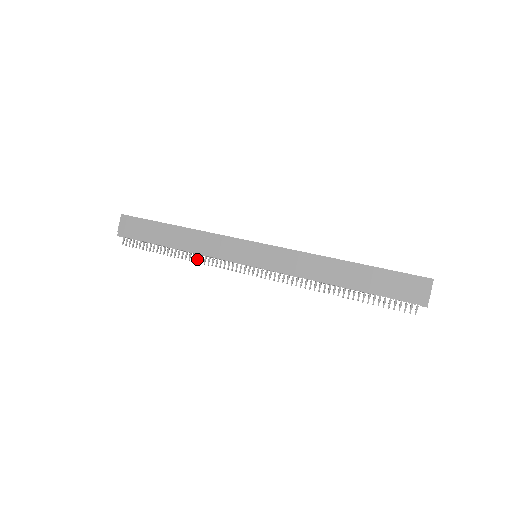
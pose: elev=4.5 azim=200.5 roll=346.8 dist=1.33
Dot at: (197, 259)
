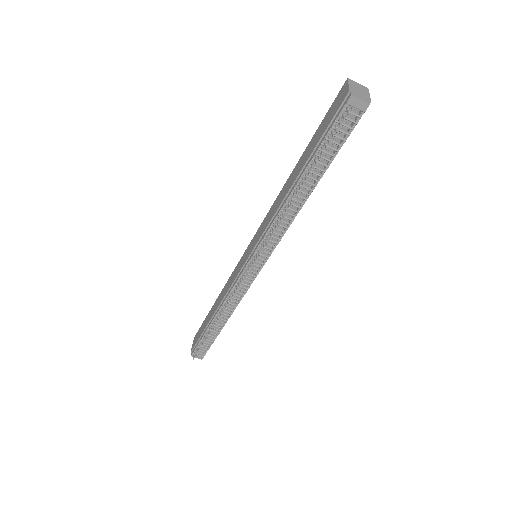
Dot at: (224, 307)
